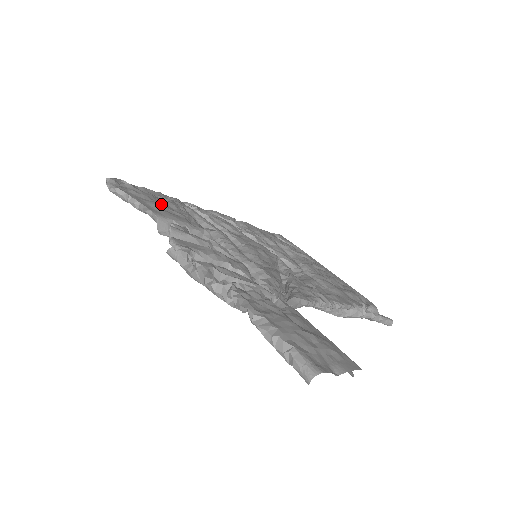
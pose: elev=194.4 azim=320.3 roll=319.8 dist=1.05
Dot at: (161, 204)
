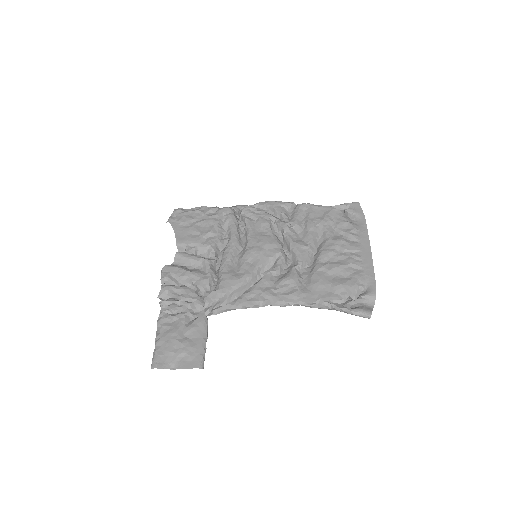
Dot at: (192, 228)
